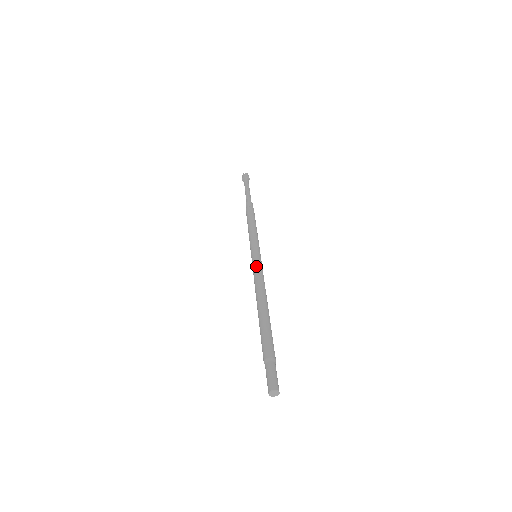
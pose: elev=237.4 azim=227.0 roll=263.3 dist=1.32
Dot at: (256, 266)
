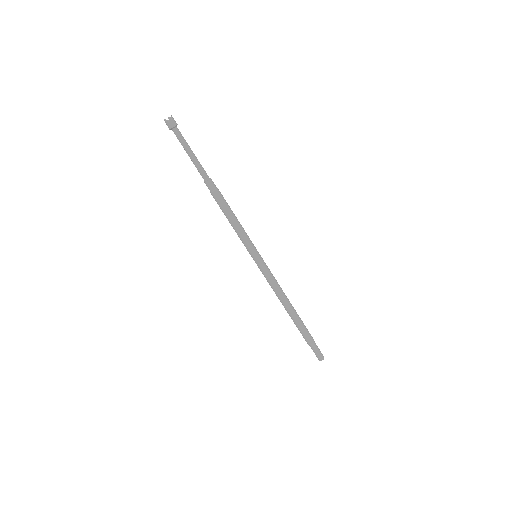
Dot at: (264, 274)
